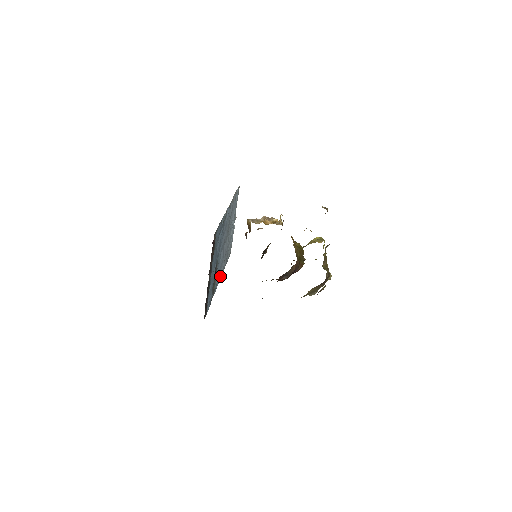
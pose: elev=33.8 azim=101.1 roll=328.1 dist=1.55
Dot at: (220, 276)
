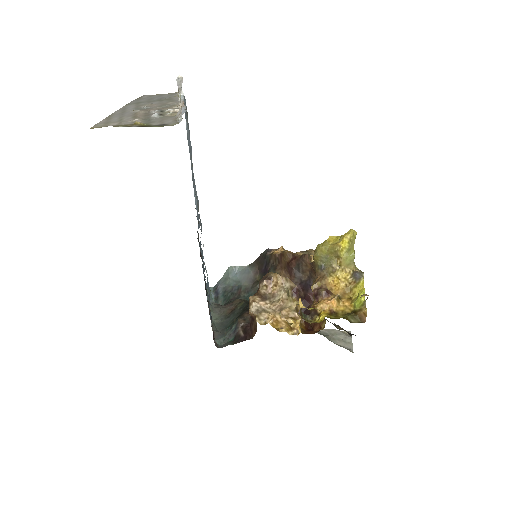
Dot at: occluded
